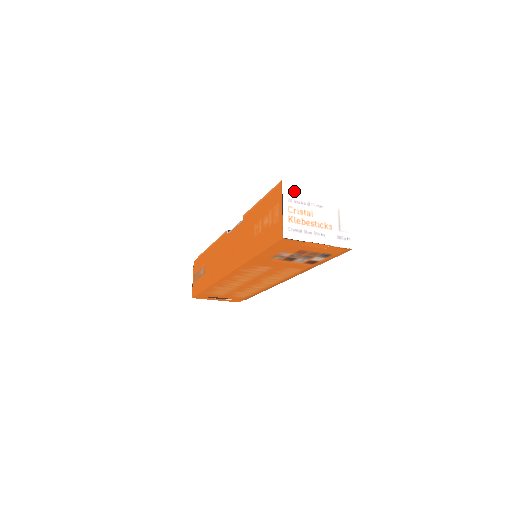
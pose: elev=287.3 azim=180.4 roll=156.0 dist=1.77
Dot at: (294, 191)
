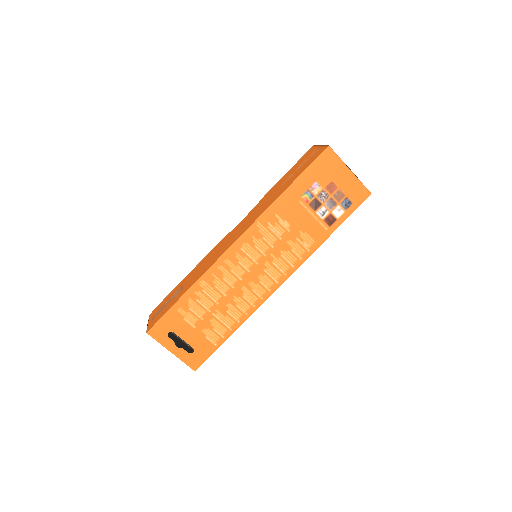
Dot at: occluded
